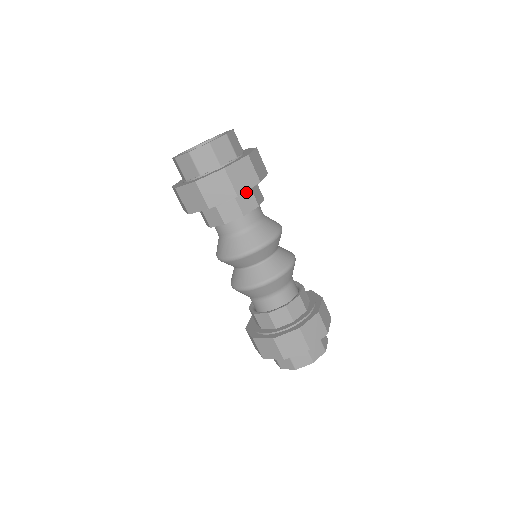
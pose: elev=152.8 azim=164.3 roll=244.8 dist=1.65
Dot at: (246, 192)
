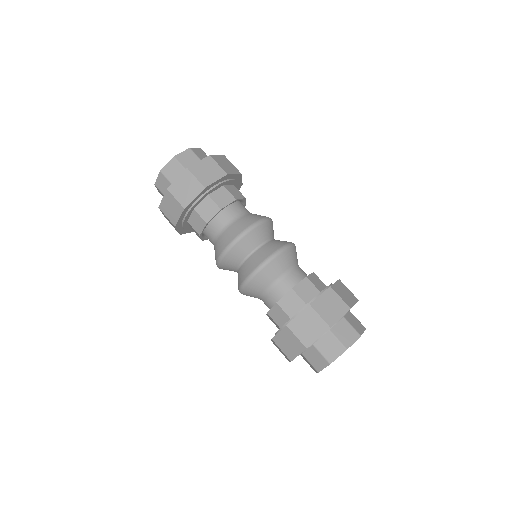
Dot at: (219, 190)
